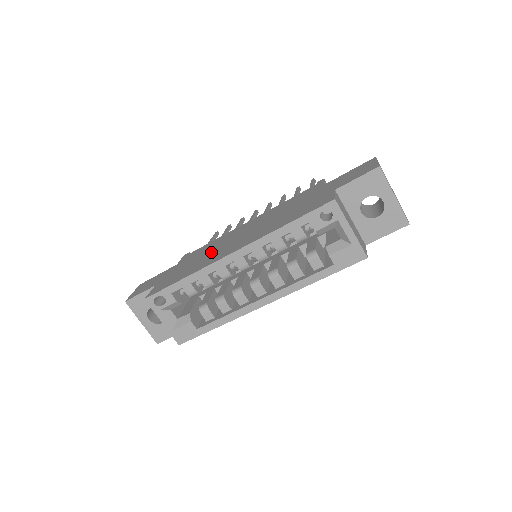
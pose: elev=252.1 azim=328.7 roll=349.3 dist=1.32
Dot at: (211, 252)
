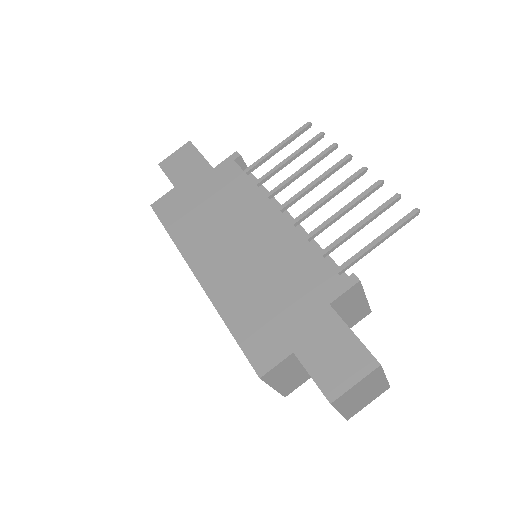
Dot at: (216, 222)
